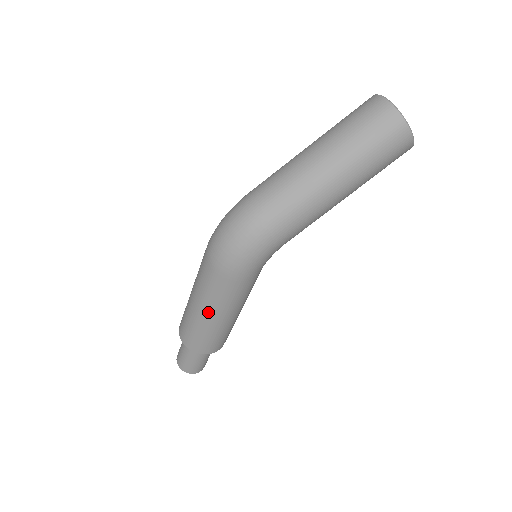
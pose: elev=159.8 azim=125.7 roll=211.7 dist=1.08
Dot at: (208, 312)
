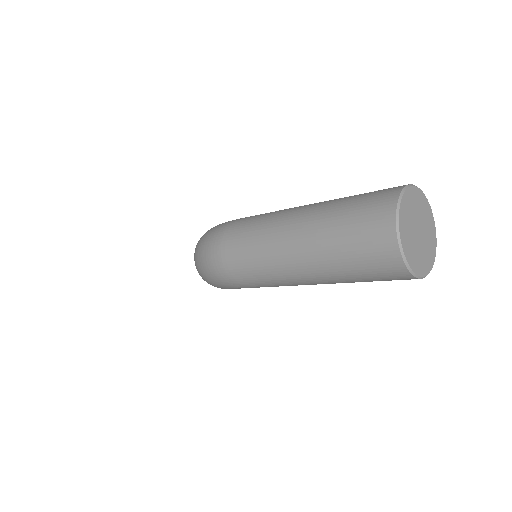
Dot at: occluded
